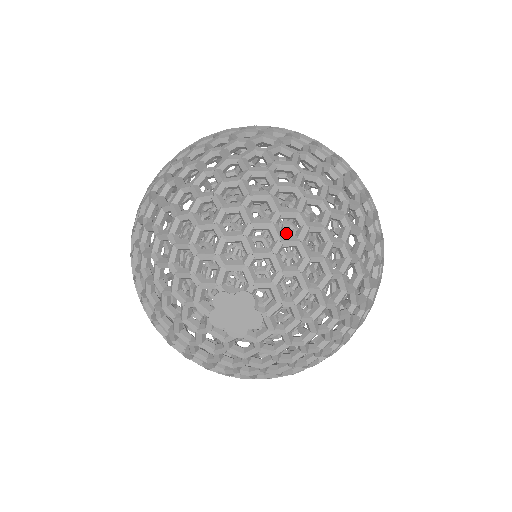
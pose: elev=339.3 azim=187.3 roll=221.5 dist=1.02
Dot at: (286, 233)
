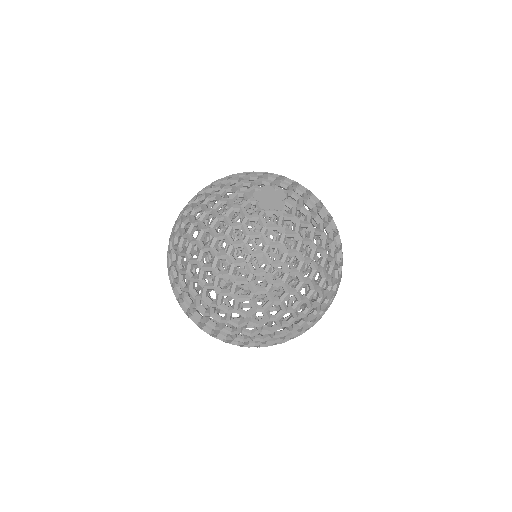
Dot at: occluded
